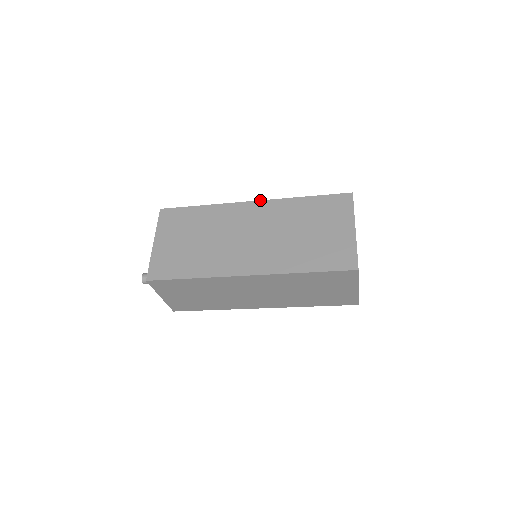
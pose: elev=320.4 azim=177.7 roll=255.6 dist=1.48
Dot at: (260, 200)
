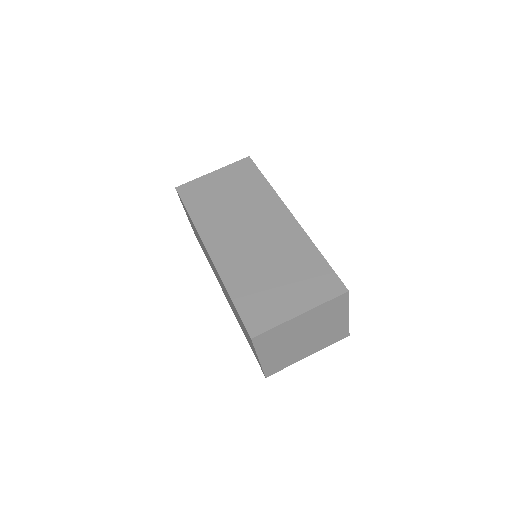
Dot at: occluded
